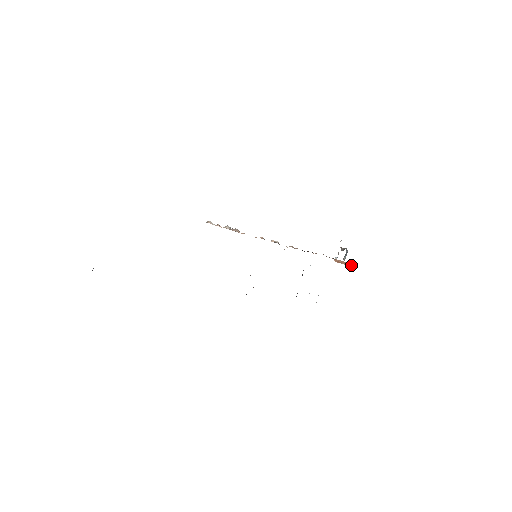
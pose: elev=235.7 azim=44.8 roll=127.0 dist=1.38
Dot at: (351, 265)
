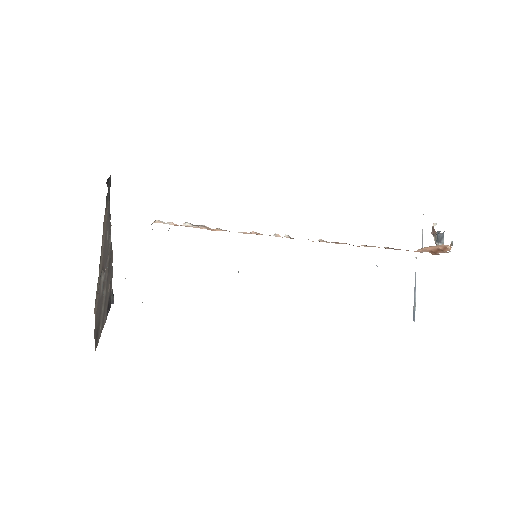
Dot at: (444, 249)
